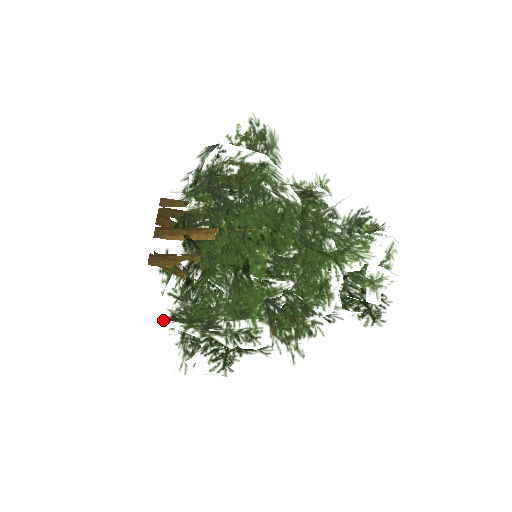
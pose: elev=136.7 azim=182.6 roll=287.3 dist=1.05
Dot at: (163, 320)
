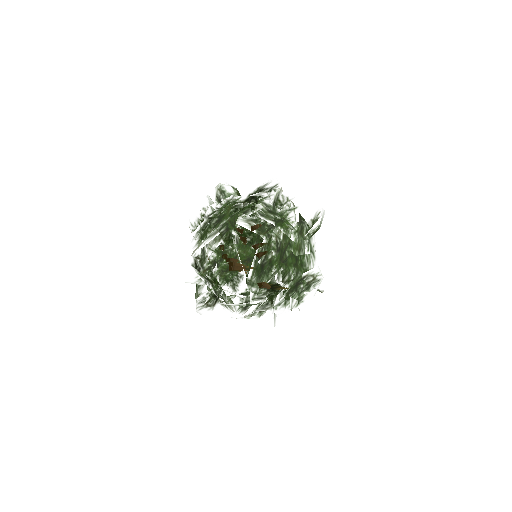
Dot at: (203, 281)
